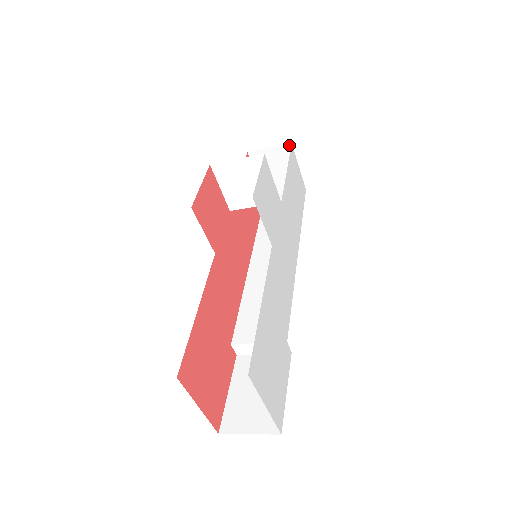
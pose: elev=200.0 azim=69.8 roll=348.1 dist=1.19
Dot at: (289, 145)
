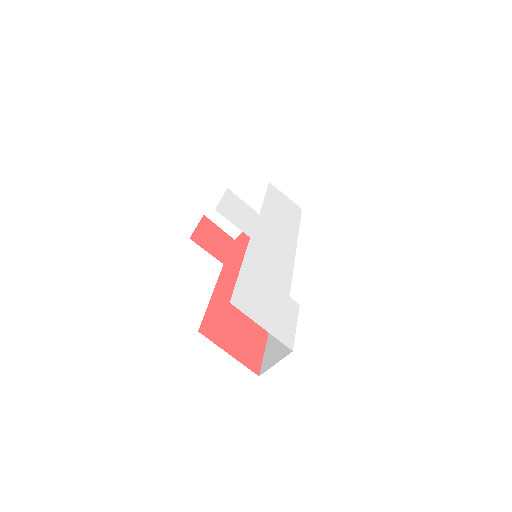
Dot at: occluded
